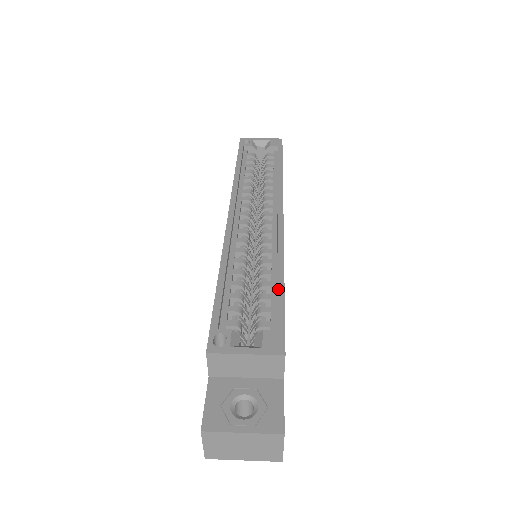
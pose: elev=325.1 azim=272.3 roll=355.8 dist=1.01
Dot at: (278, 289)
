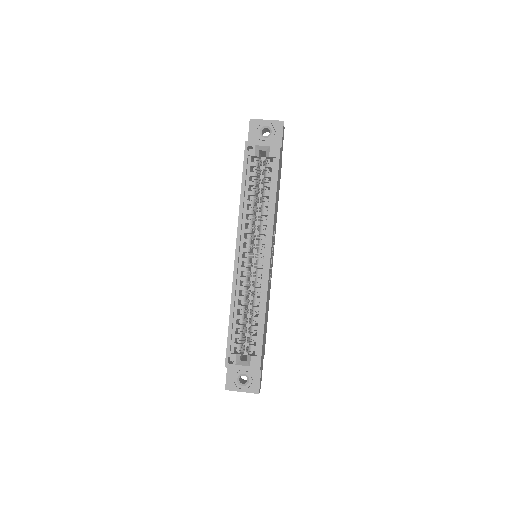
Dot at: (261, 328)
